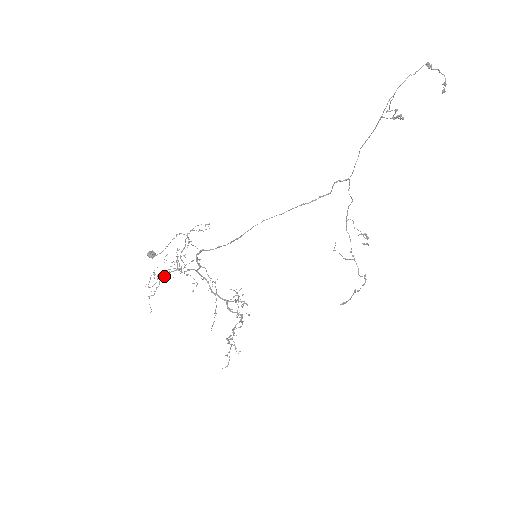
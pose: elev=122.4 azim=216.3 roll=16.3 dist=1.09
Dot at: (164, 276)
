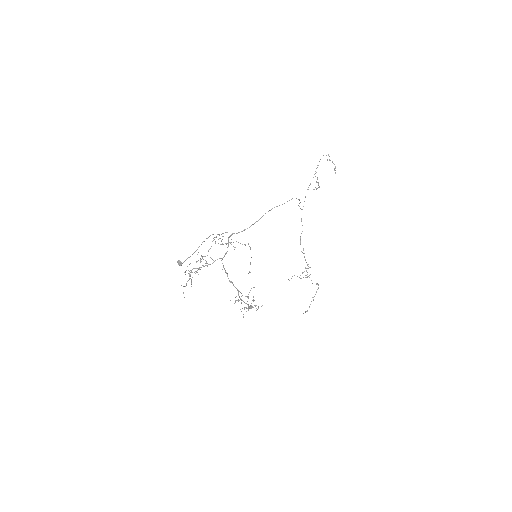
Dot at: occluded
